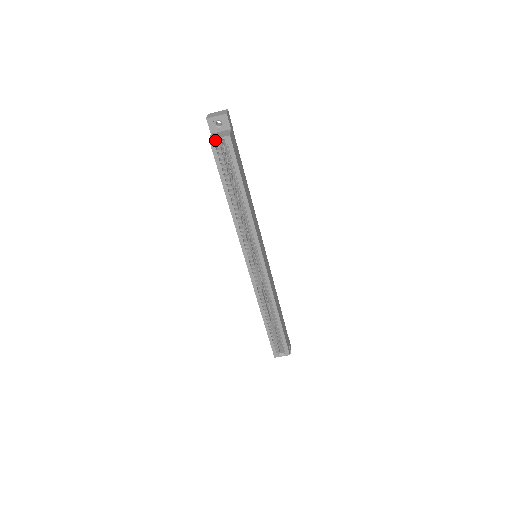
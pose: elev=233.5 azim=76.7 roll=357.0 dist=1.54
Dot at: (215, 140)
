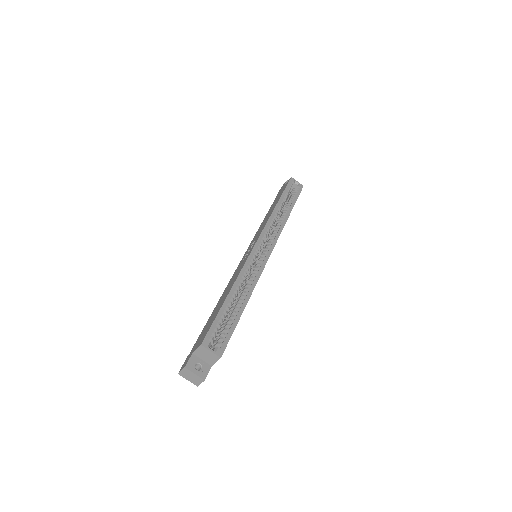
Dot at: (294, 180)
